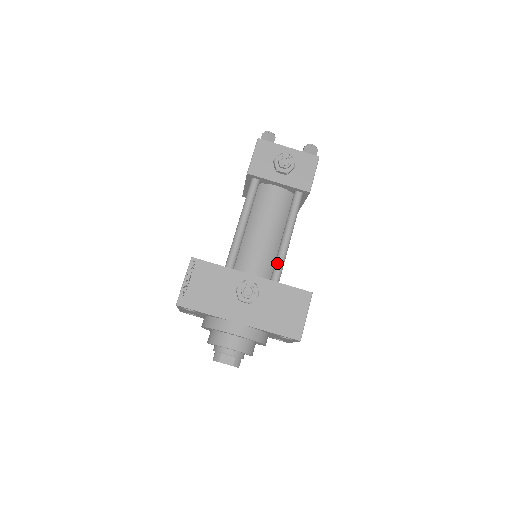
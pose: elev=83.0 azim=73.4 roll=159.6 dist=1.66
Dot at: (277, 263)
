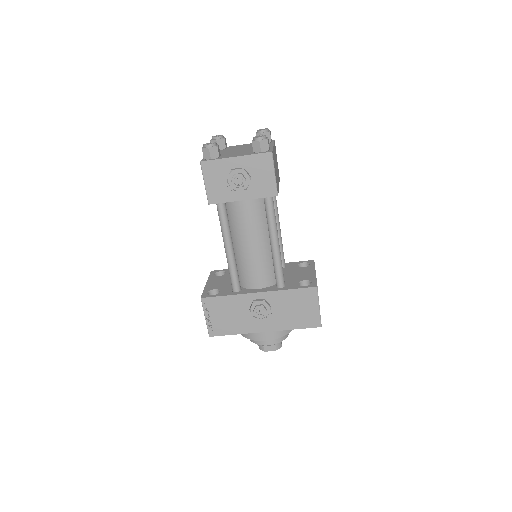
Dot at: (275, 271)
